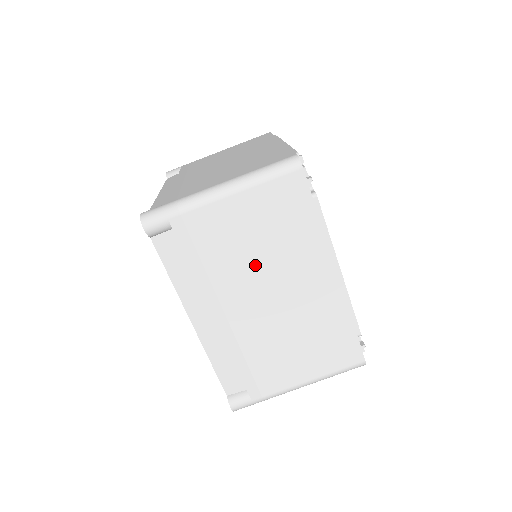
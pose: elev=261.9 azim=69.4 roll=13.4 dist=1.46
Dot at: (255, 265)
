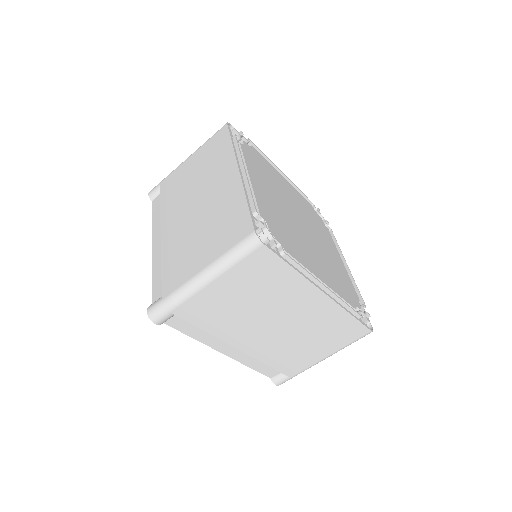
Dot at: (254, 312)
